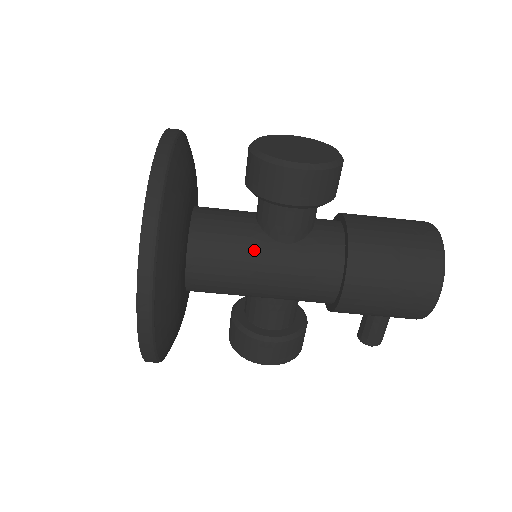
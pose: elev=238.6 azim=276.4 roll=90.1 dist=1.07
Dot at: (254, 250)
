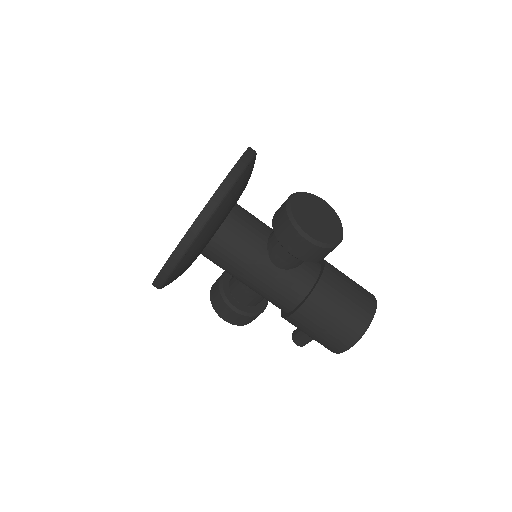
Dot at: (254, 259)
